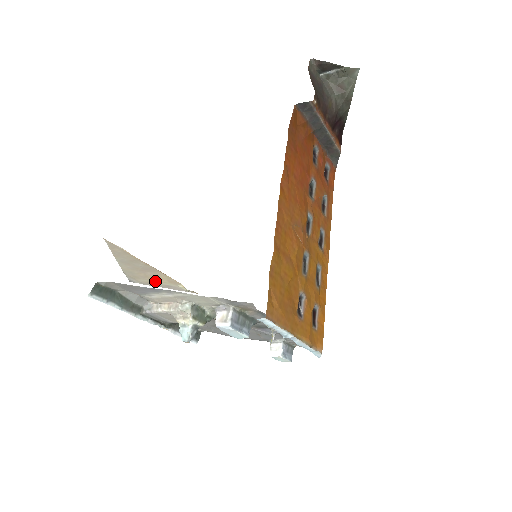
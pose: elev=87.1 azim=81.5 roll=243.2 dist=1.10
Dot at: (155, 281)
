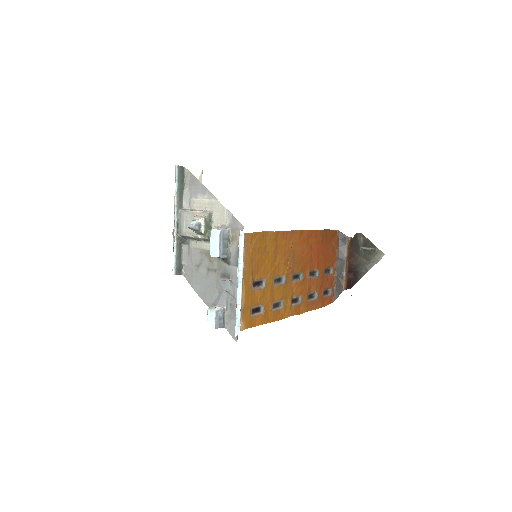
Dot at: occluded
